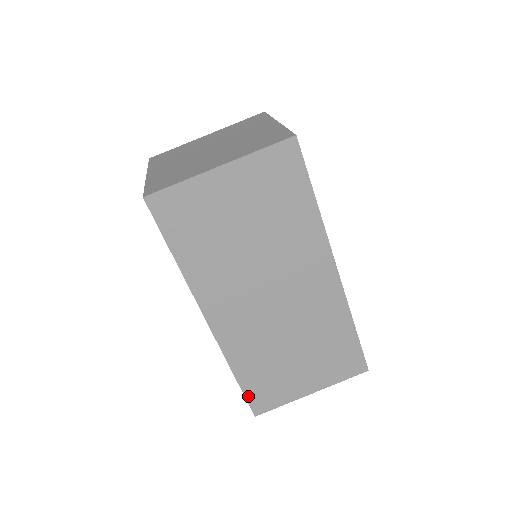
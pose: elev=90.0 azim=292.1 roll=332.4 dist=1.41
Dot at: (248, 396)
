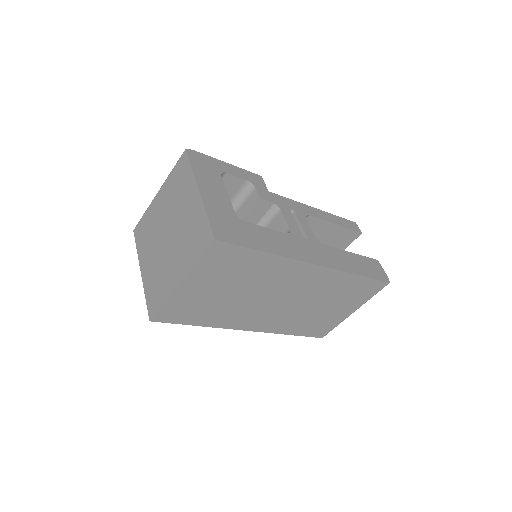
Dot at: (308, 335)
